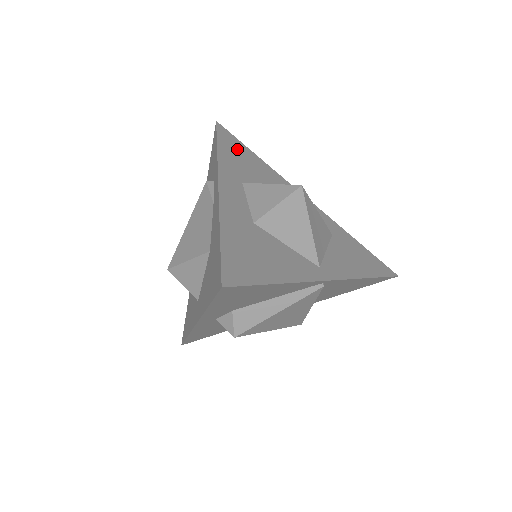
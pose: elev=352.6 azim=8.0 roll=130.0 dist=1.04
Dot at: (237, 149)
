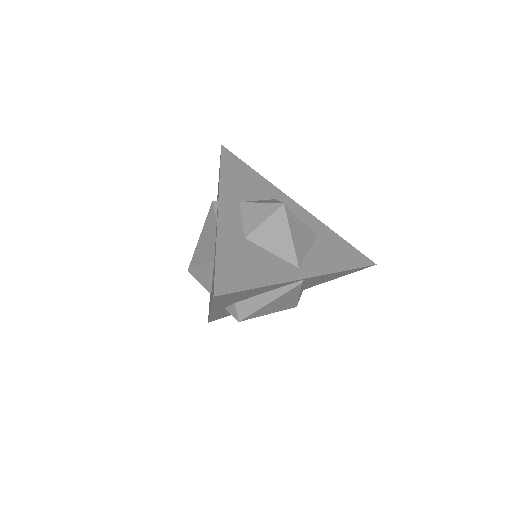
Dot at: (238, 169)
